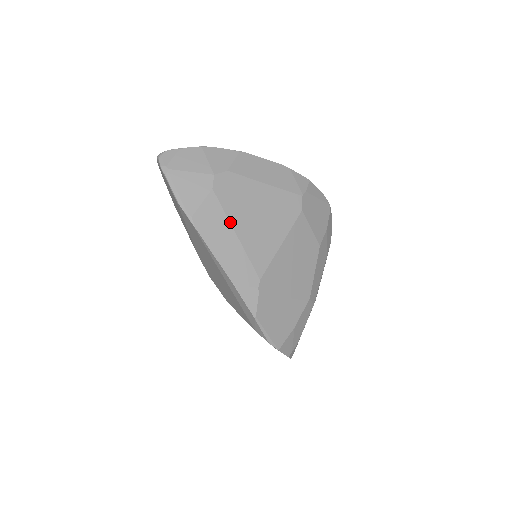
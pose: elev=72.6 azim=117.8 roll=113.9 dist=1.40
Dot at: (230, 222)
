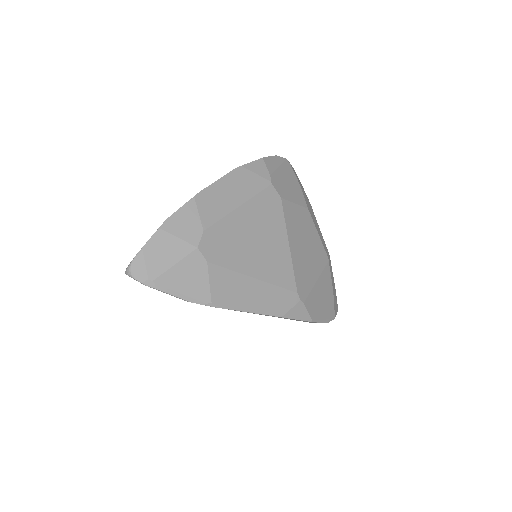
Dot at: (243, 274)
